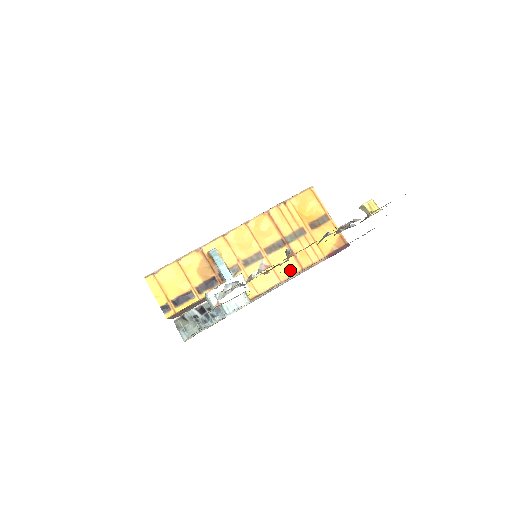
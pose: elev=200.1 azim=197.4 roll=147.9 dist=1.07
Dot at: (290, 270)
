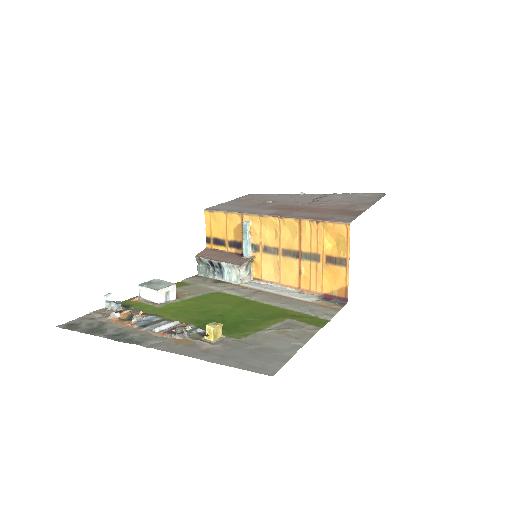
Dot at: (291, 280)
